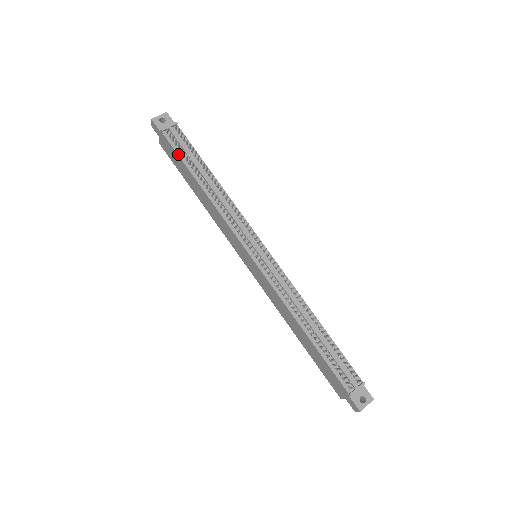
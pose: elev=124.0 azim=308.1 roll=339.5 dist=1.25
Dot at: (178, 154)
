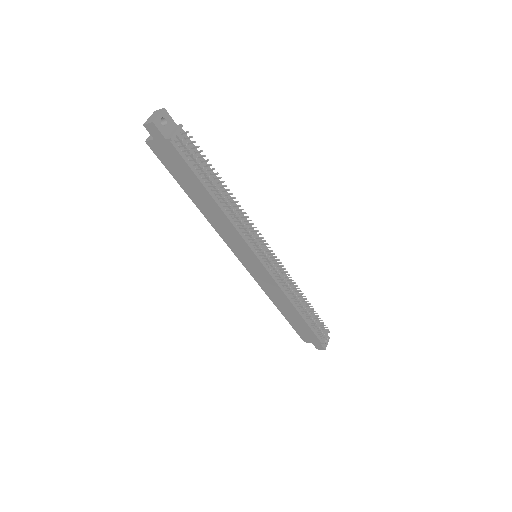
Dot at: (191, 168)
